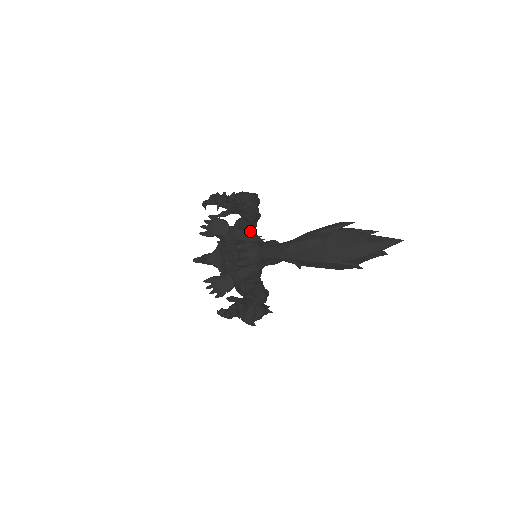
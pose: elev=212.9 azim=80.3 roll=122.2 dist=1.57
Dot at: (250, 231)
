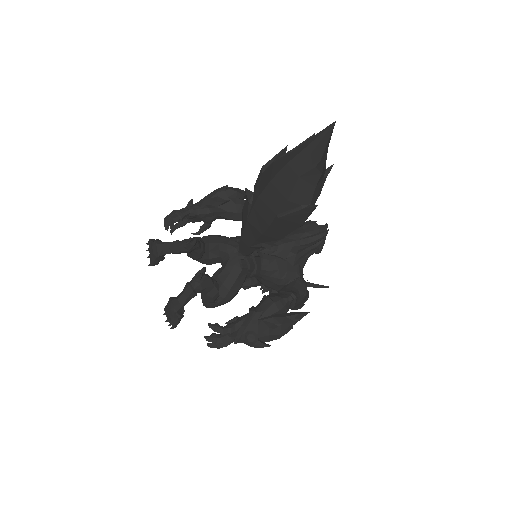
Dot at: occluded
